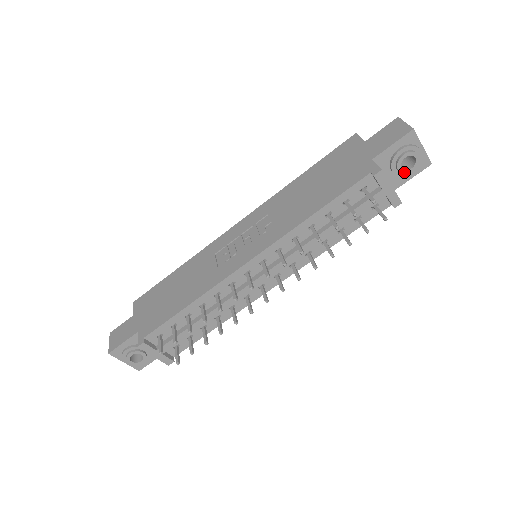
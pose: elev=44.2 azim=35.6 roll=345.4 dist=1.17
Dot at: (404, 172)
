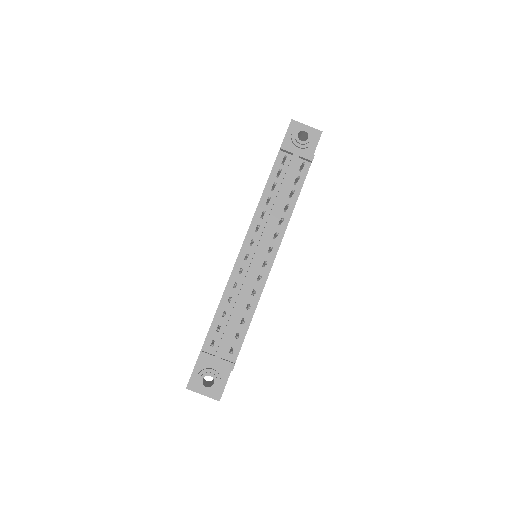
Dot at: (305, 143)
